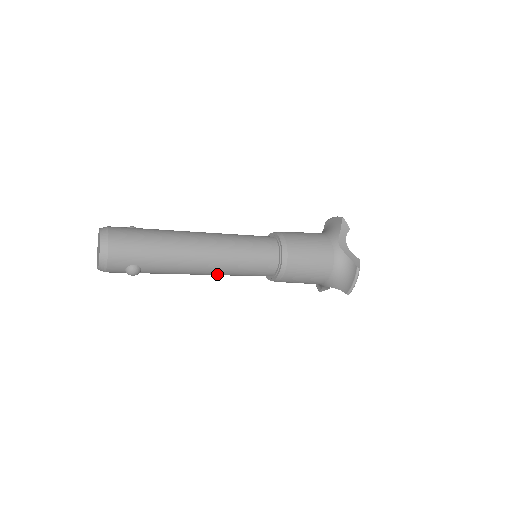
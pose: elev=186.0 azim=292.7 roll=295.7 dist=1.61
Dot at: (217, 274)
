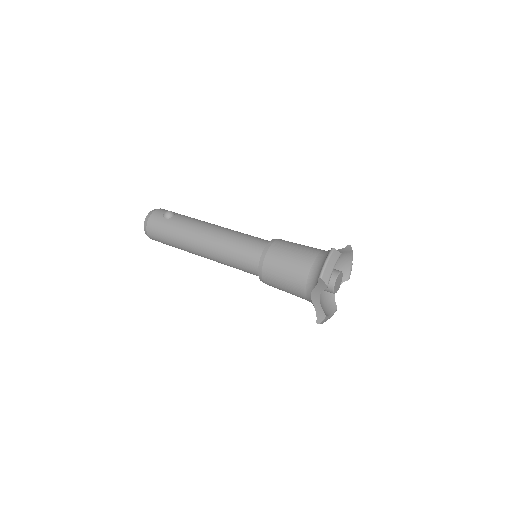
Dot at: occluded
